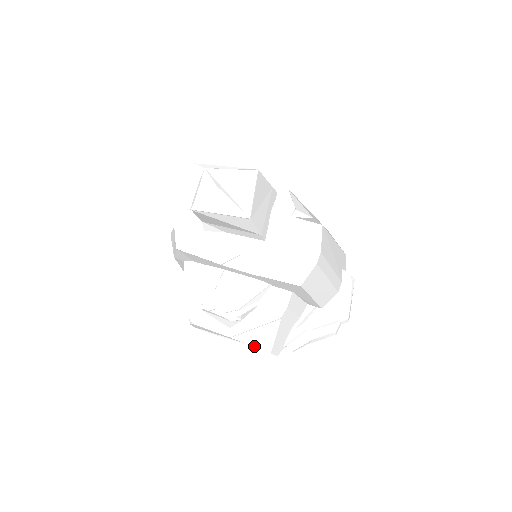
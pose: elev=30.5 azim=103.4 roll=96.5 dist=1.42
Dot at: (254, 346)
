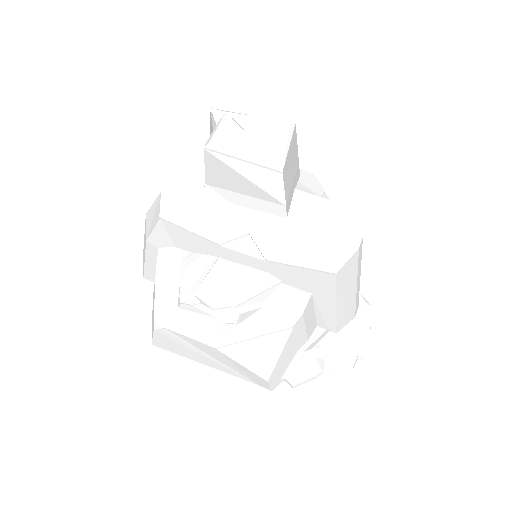
Dot at: (246, 367)
